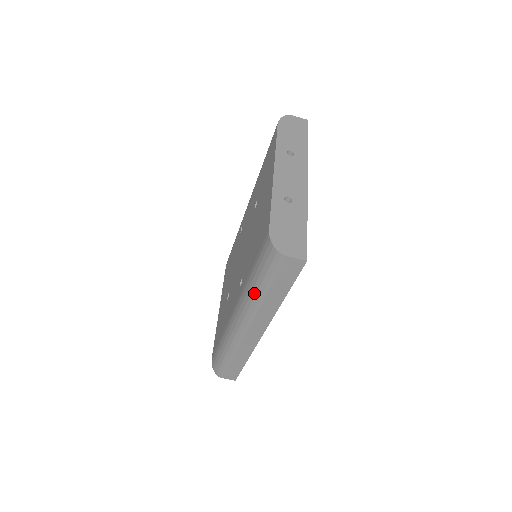
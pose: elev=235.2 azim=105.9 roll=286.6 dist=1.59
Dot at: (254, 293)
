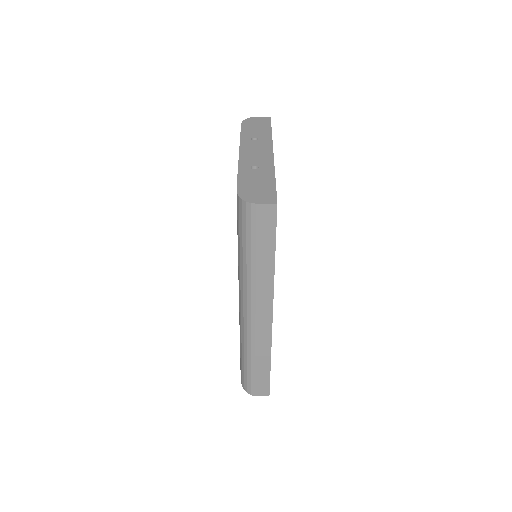
Dot at: (245, 265)
